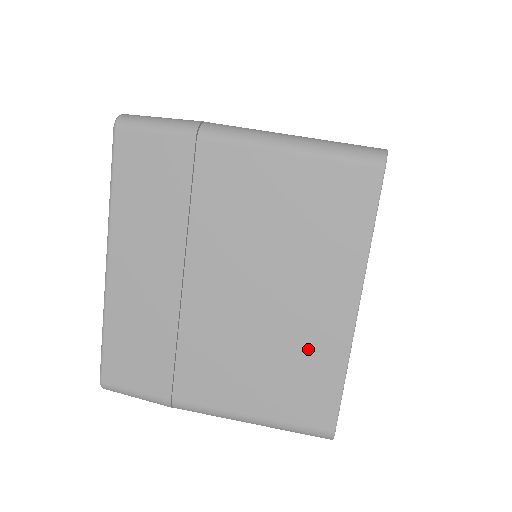
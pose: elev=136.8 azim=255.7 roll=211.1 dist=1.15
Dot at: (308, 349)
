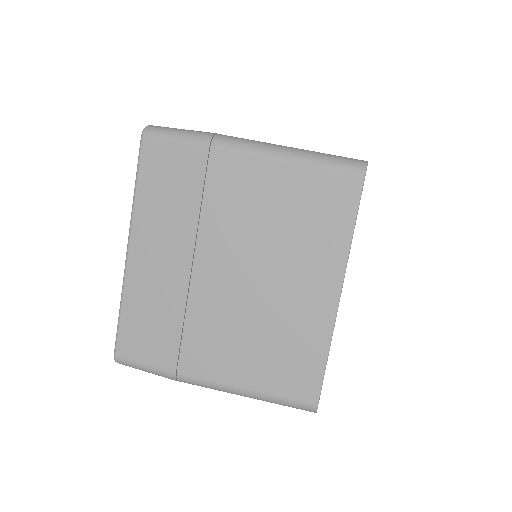
Dot at: (297, 329)
